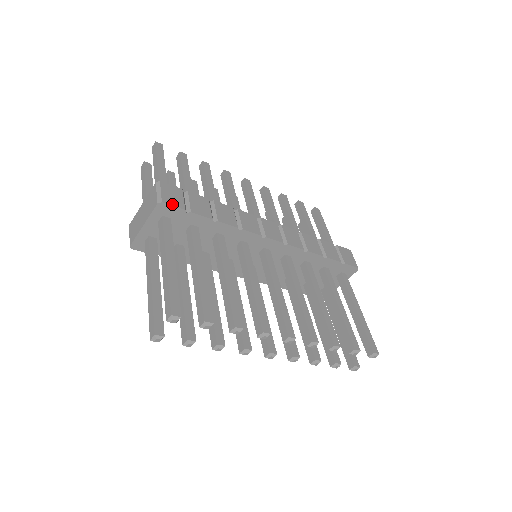
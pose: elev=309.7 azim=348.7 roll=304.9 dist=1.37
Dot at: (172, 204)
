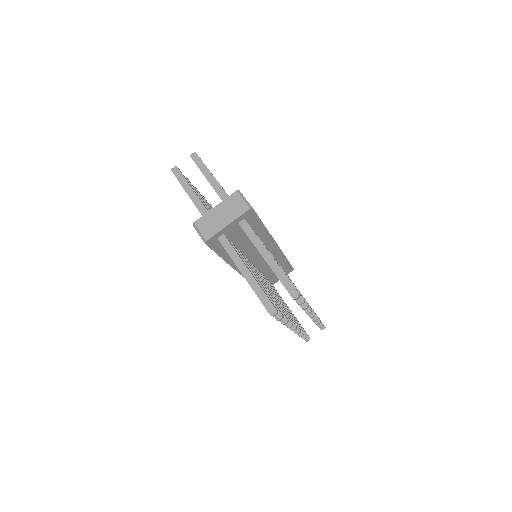
Dot at: (254, 210)
